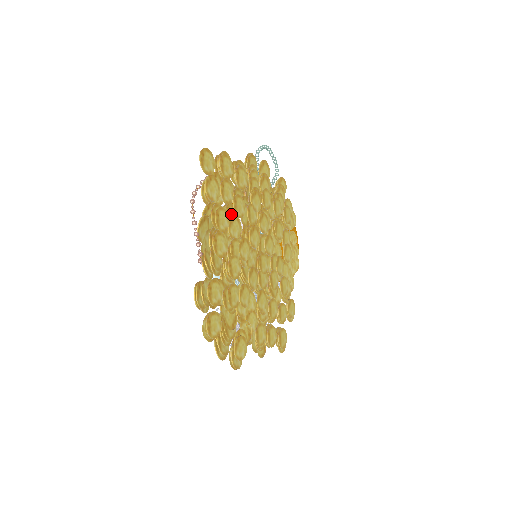
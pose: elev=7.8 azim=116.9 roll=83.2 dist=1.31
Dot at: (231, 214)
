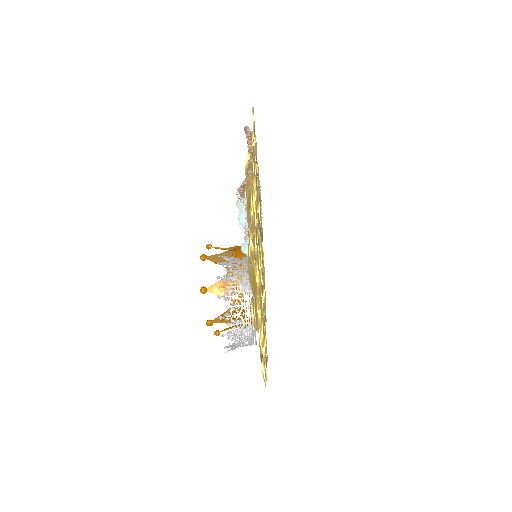
Dot at: occluded
